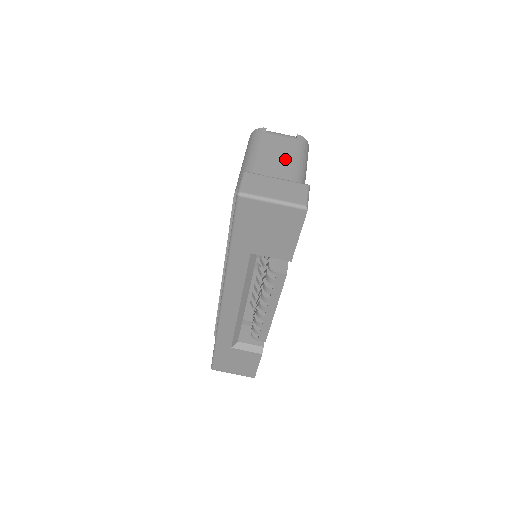
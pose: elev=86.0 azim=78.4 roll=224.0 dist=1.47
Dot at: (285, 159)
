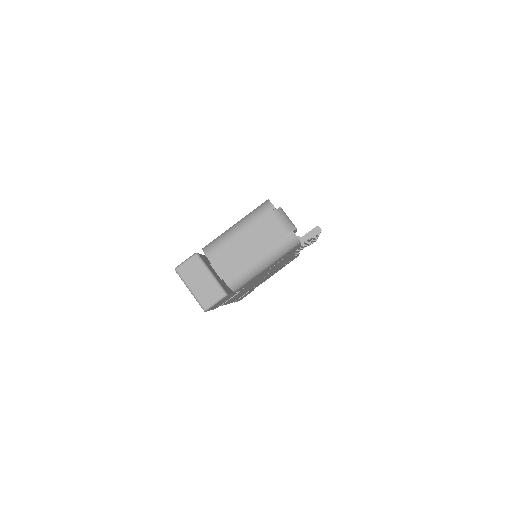
Dot at: (254, 250)
